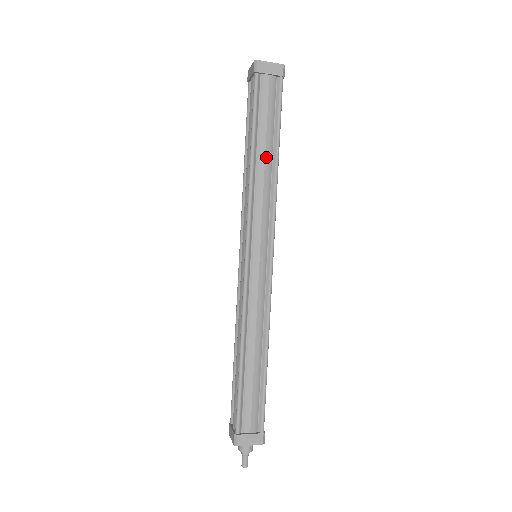
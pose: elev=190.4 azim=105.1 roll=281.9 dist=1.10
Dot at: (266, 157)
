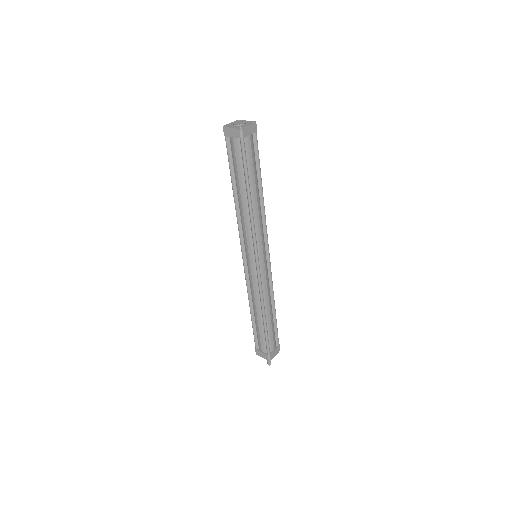
Dot at: (257, 195)
